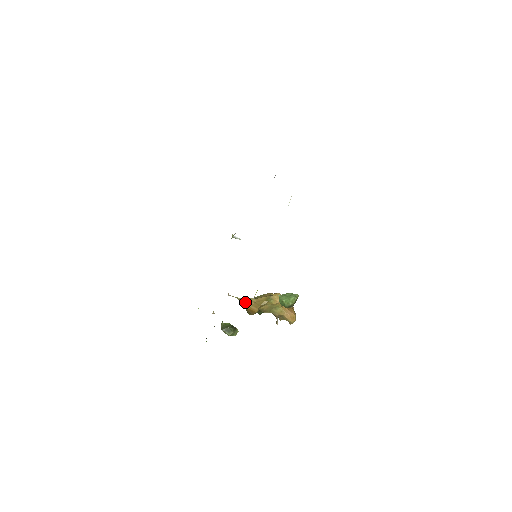
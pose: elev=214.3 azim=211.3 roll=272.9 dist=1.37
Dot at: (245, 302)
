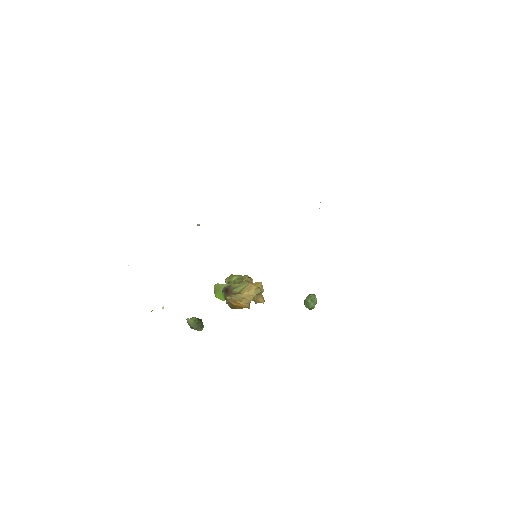
Dot at: (234, 300)
